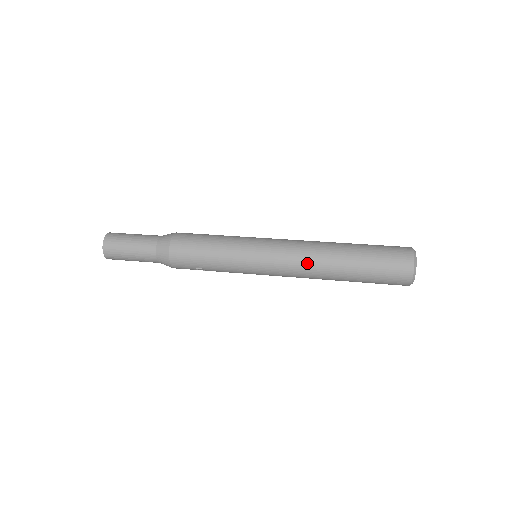
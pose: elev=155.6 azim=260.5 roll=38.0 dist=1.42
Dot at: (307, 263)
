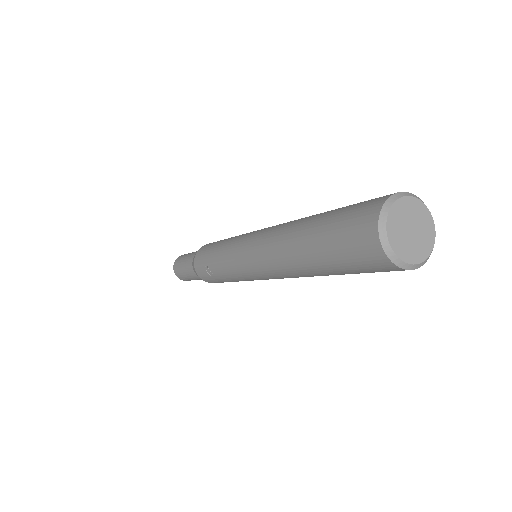
Dot at: (274, 231)
